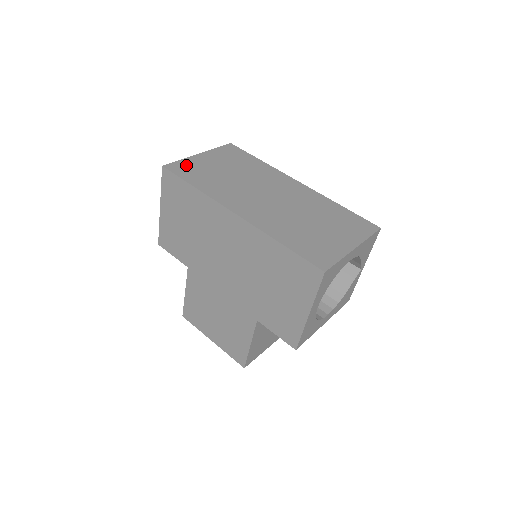
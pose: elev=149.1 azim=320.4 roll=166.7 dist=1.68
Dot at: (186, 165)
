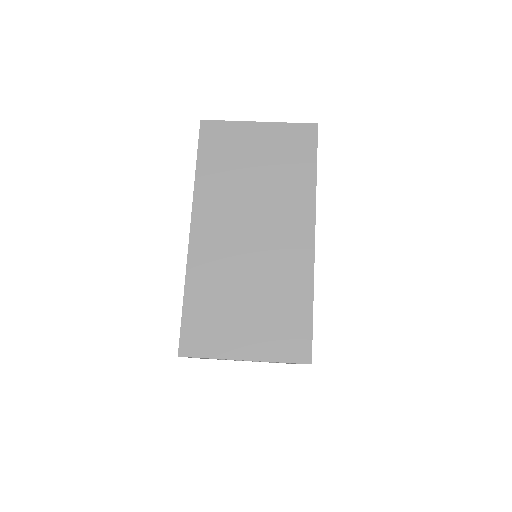
Dot at: (224, 132)
